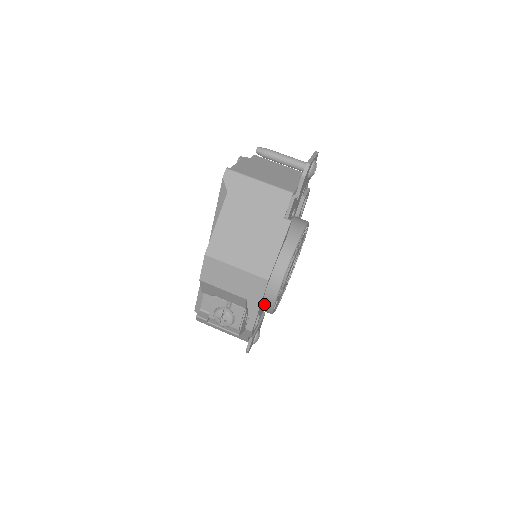
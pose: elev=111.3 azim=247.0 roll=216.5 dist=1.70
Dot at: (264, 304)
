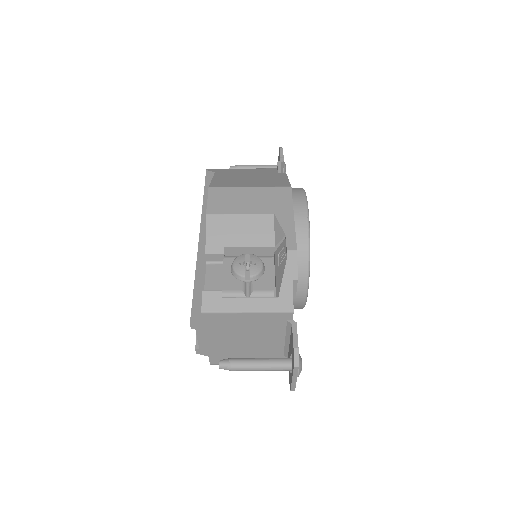
Dot at: (296, 225)
